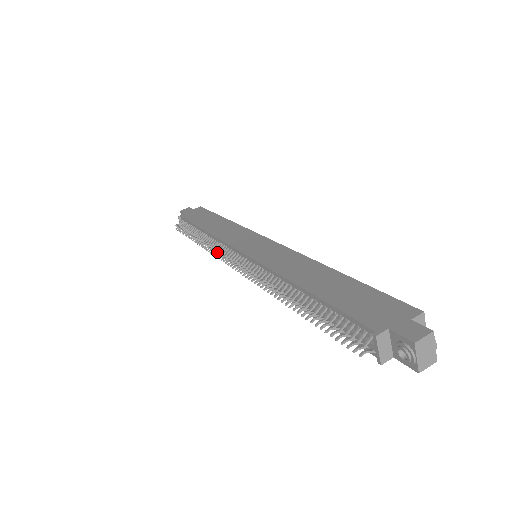
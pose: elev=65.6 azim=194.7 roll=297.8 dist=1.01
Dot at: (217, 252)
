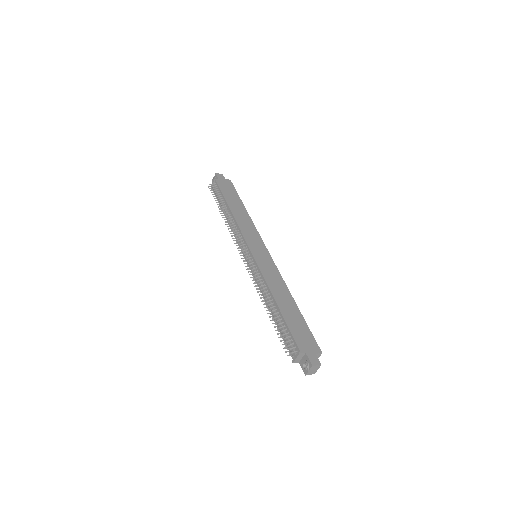
Dot at: (235, 236)
